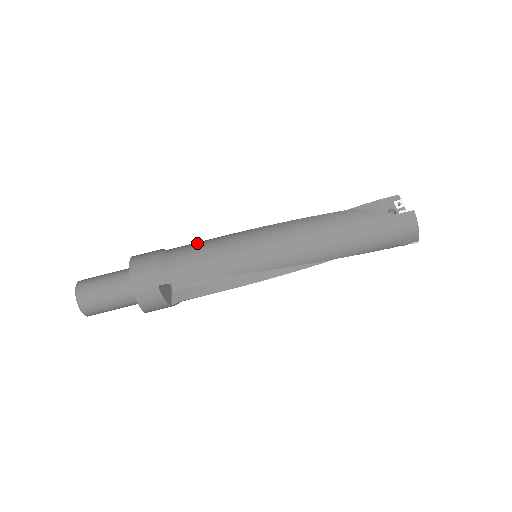
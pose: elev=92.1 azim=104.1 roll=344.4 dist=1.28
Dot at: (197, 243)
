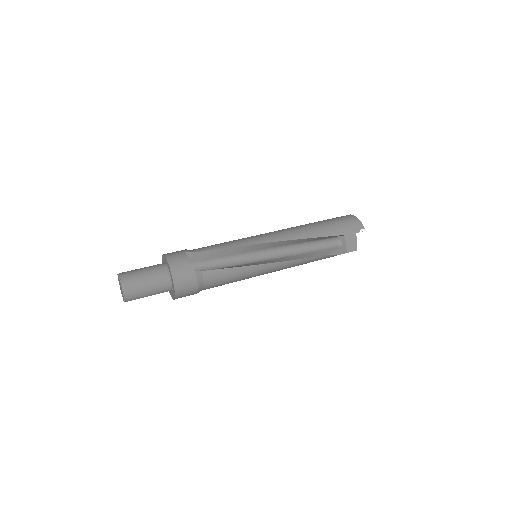
Dot at: occluded
